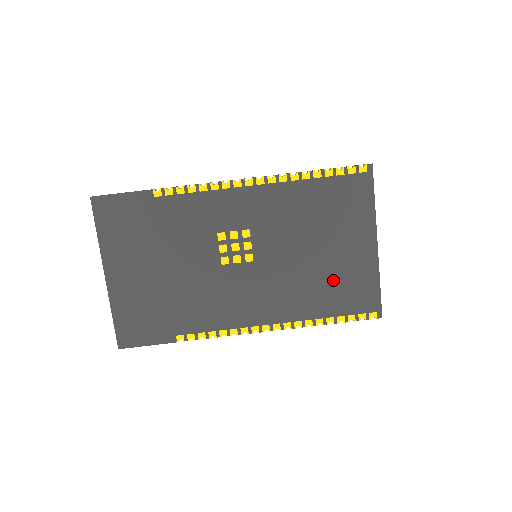
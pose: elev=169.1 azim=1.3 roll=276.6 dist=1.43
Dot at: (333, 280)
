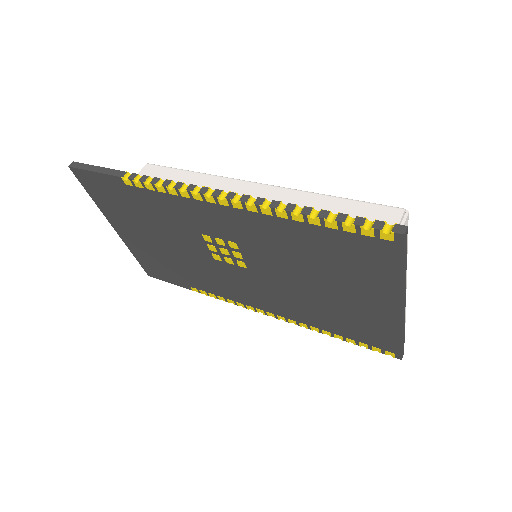
Dot at: (341, 314)
